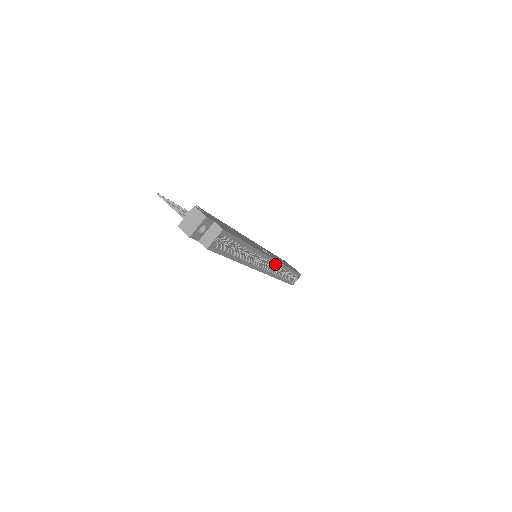
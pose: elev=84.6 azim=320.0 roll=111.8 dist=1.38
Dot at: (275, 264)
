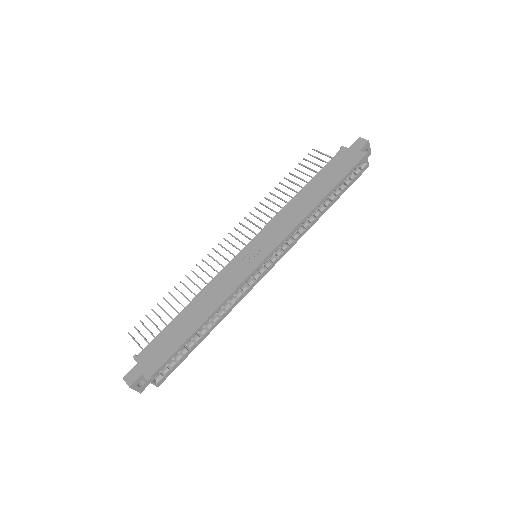
Dot at: (277, 250)
